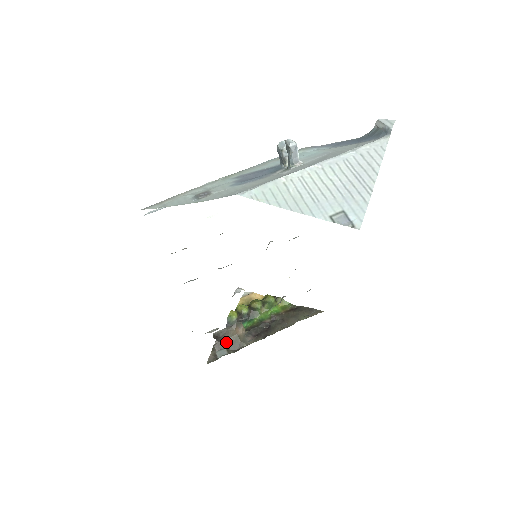
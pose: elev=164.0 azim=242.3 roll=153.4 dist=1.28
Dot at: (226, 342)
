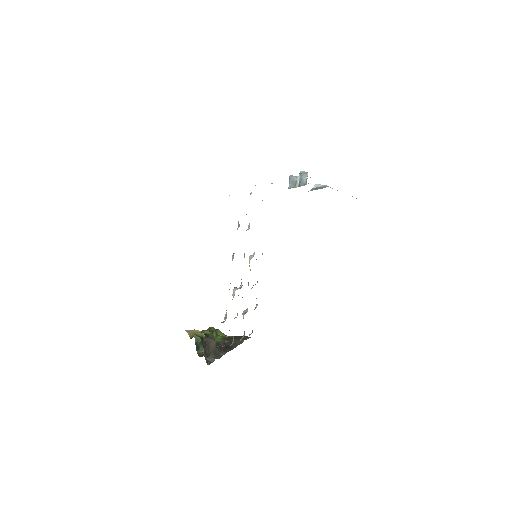
Dot at: (210, 351)
